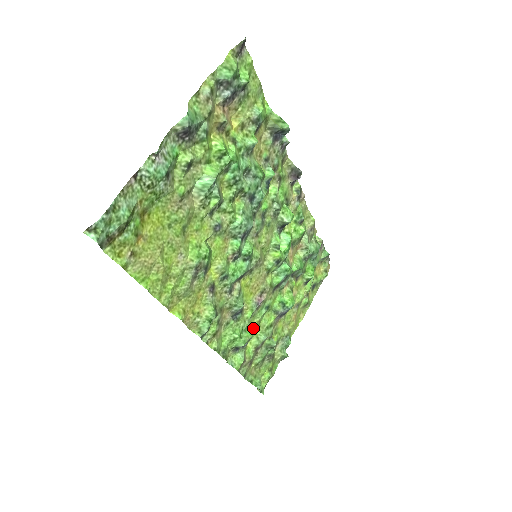
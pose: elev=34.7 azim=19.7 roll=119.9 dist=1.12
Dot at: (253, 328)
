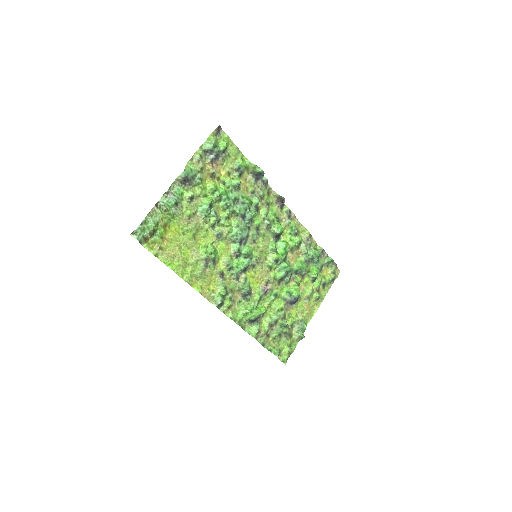
Dot at: (263, 308)
